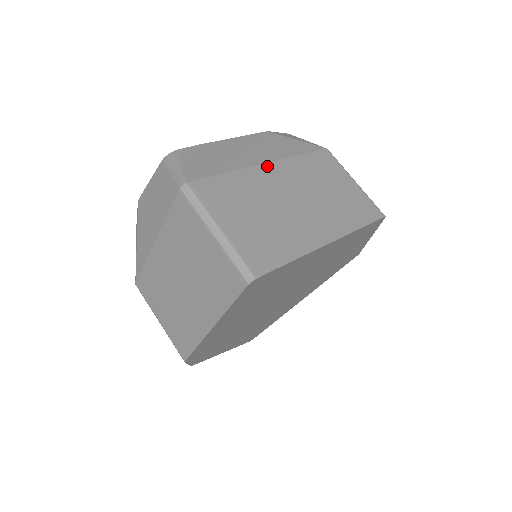
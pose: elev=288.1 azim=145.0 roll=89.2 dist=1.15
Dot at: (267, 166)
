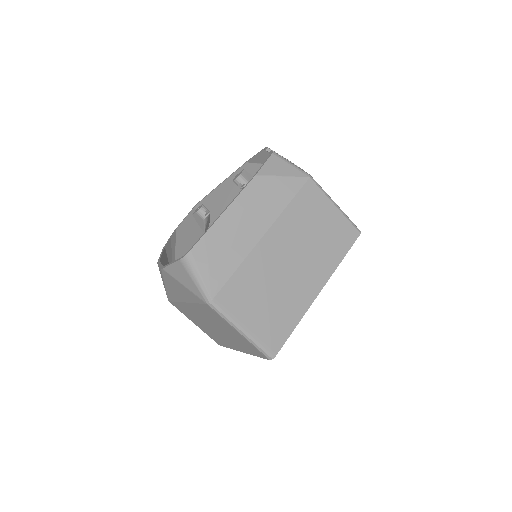
Dot at: (265, 239)
